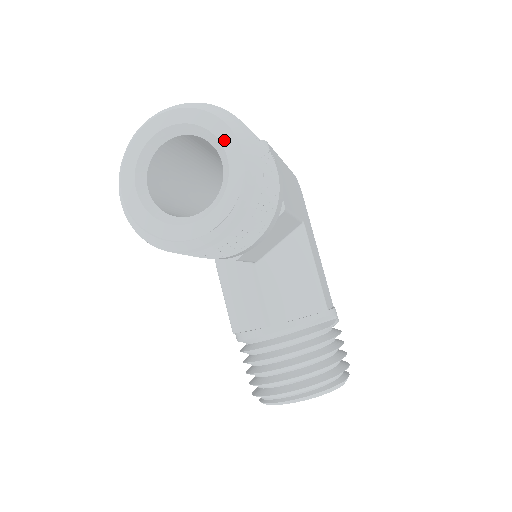
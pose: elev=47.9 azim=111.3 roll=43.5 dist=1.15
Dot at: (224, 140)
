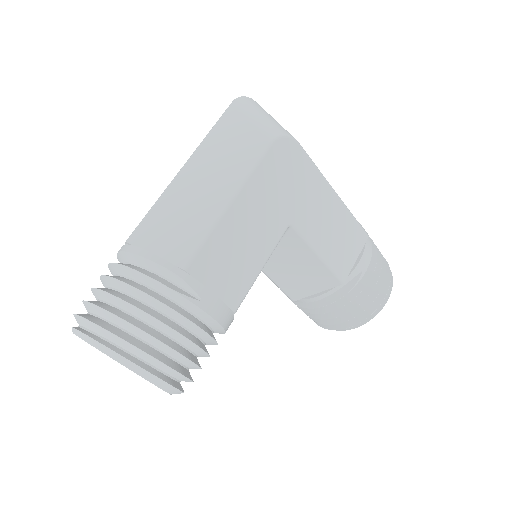
Dot at: occluded
